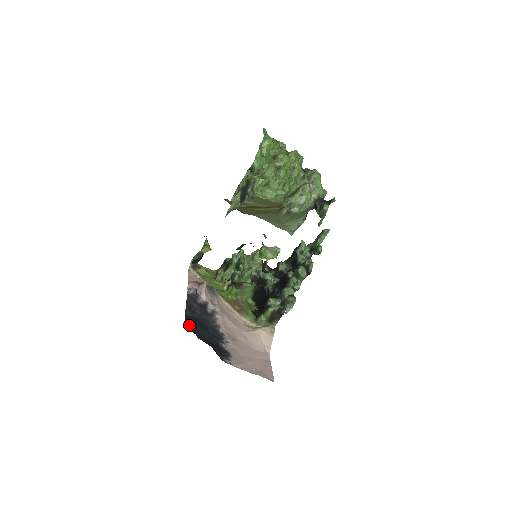
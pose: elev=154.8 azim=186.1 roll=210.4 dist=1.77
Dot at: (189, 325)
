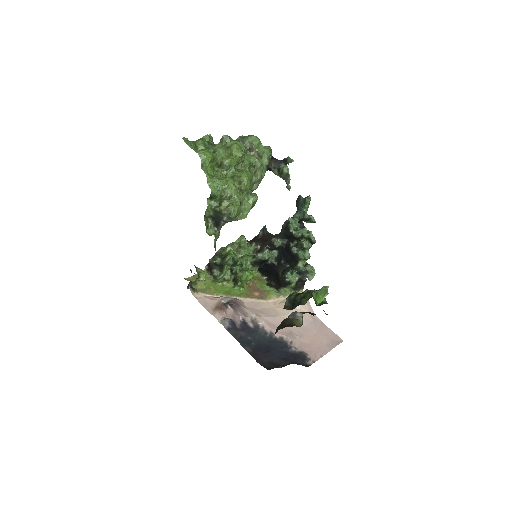
Dot at: (262, 361)
